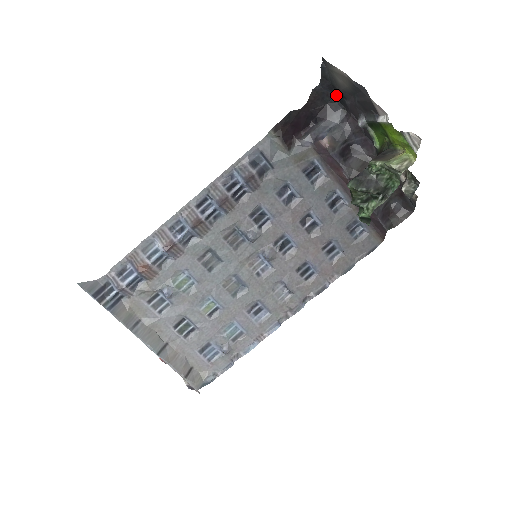
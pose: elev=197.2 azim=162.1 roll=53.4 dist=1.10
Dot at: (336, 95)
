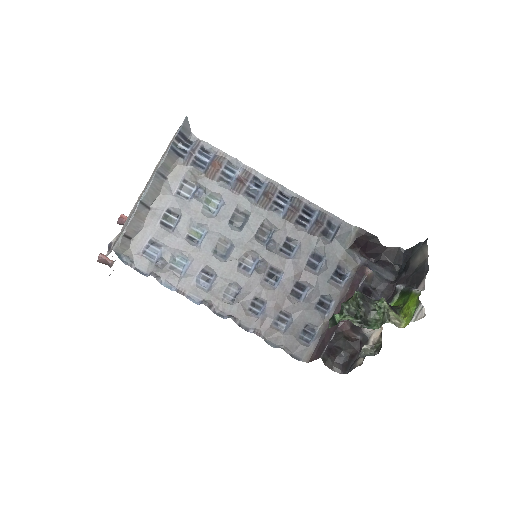
Dot at: (403, 266)
